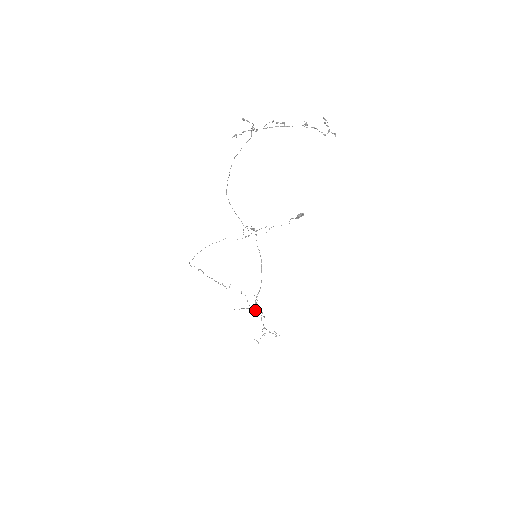
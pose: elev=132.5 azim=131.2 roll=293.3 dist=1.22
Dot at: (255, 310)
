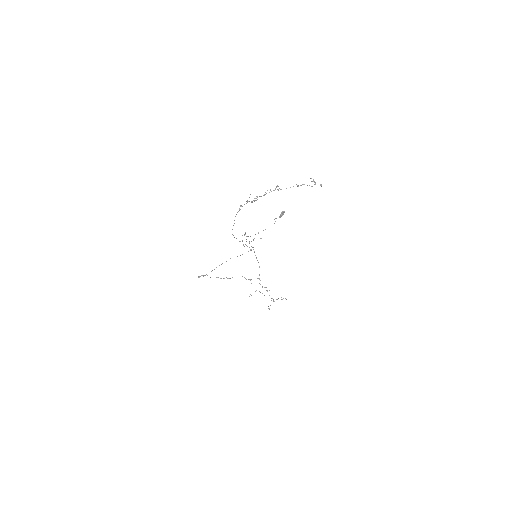
Dot at: occluded
